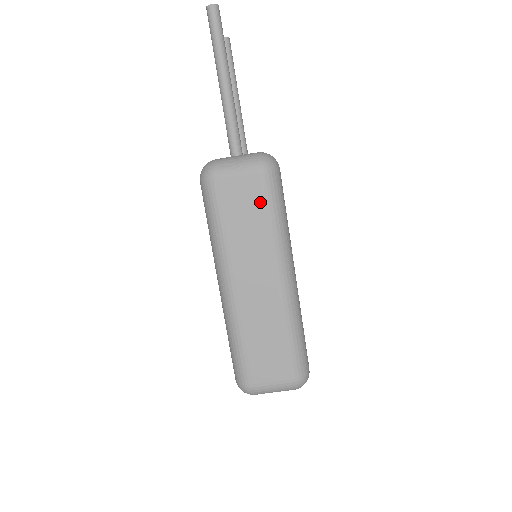
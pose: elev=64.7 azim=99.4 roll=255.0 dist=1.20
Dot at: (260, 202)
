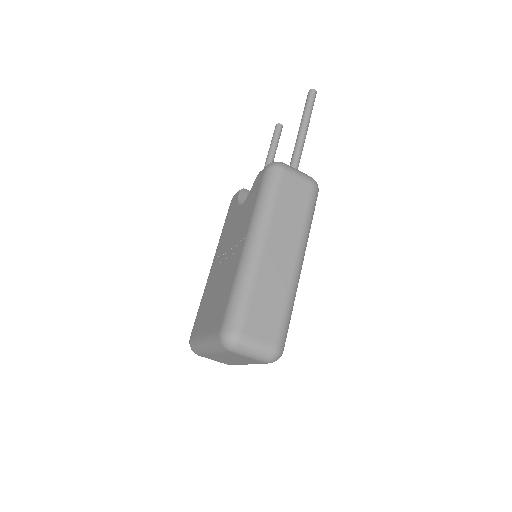
Dot at: (305, 202)
